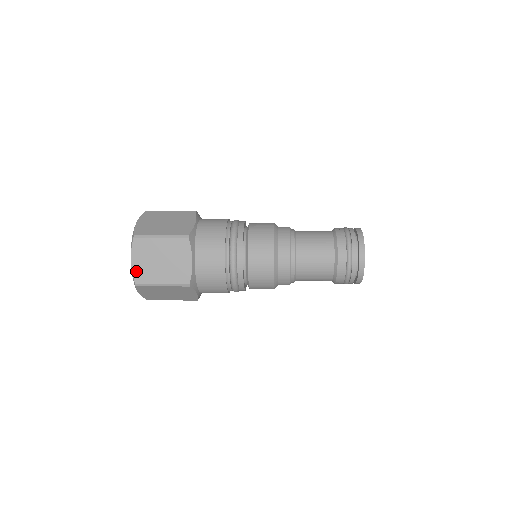
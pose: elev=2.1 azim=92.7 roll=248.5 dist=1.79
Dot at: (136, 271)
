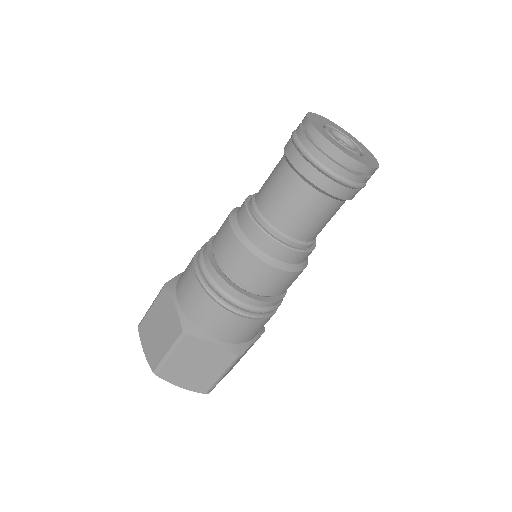
Dot at: (149, 358)
